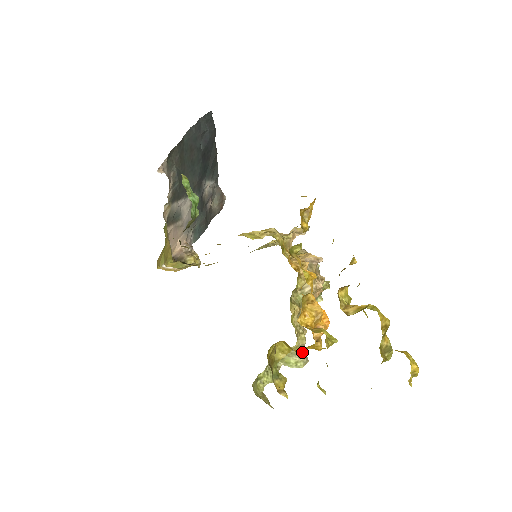
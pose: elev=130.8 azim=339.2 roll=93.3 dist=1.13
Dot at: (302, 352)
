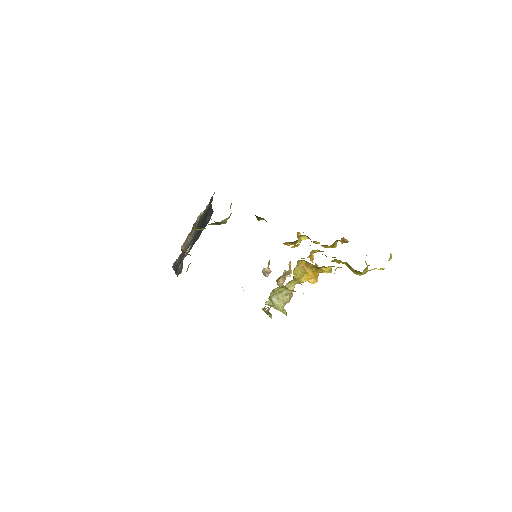
Dot at: occluded
